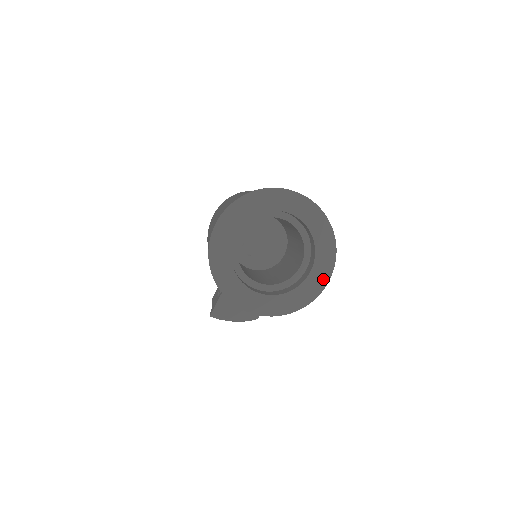
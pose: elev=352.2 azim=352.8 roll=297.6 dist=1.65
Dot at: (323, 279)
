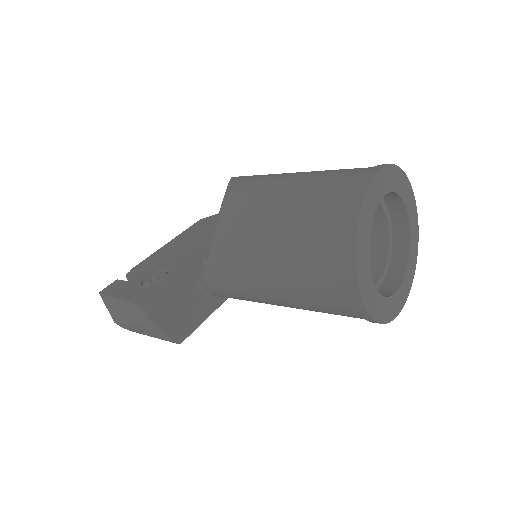
Dot at: (401, 303)
